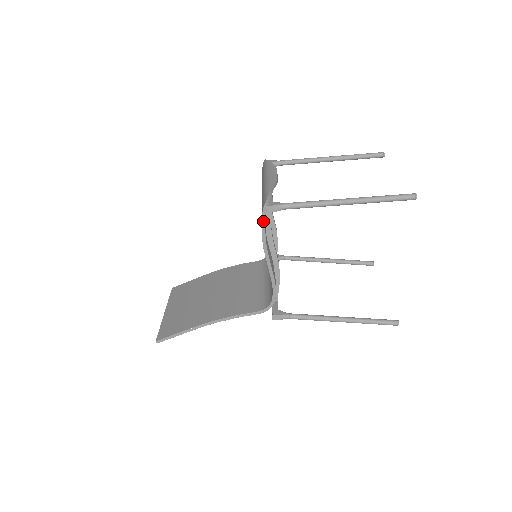
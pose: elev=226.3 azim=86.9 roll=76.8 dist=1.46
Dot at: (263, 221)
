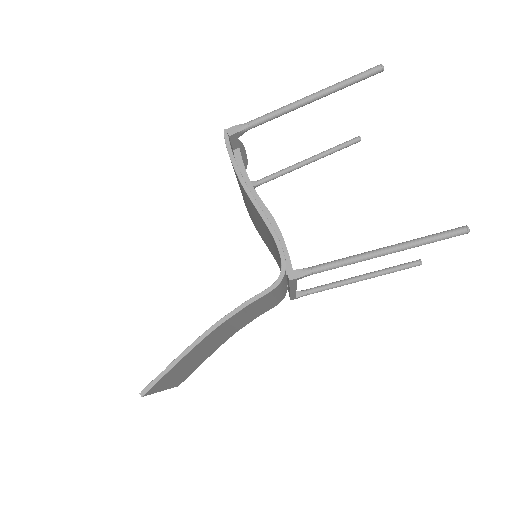
Dot at: (229, 151)
